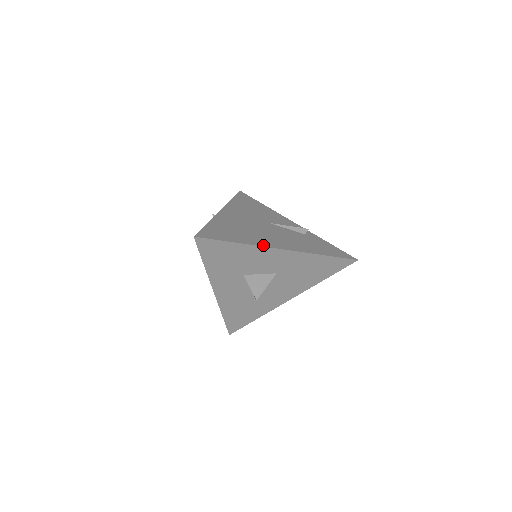
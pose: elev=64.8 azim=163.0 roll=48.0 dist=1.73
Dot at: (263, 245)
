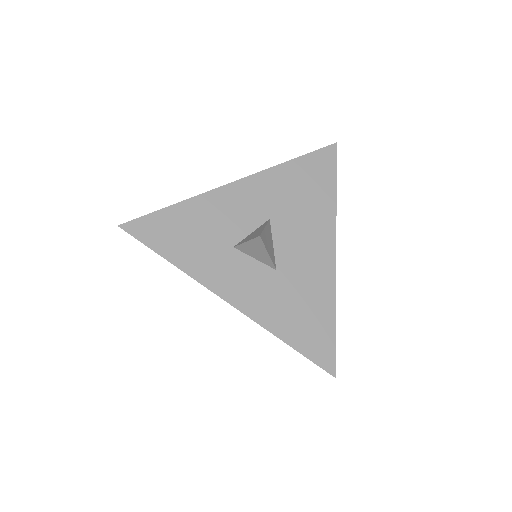
Dot at: (211, 192)
